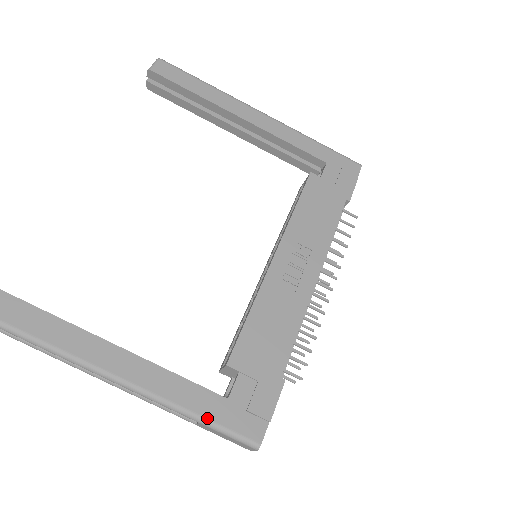
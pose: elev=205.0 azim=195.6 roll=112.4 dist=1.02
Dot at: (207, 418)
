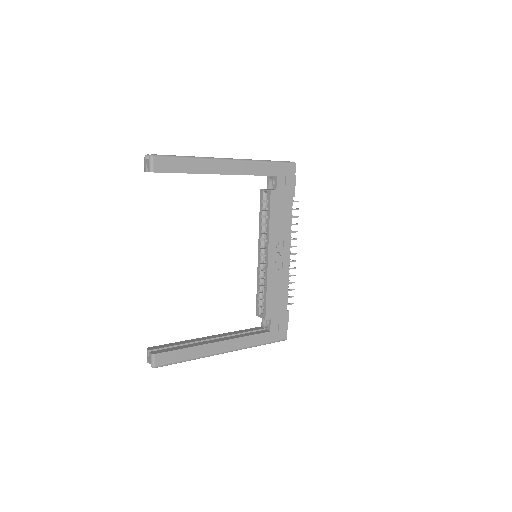
Dot at: (265, 343)
